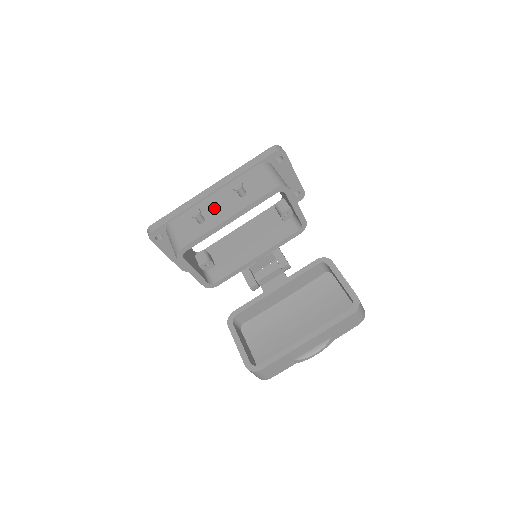
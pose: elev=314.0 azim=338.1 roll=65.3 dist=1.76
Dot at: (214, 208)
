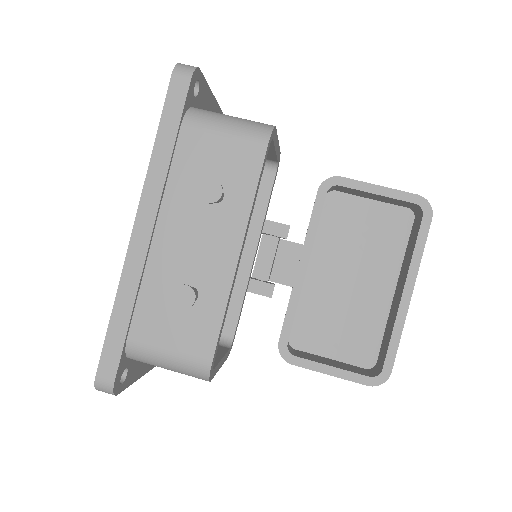
Dot at: (189, 257)
